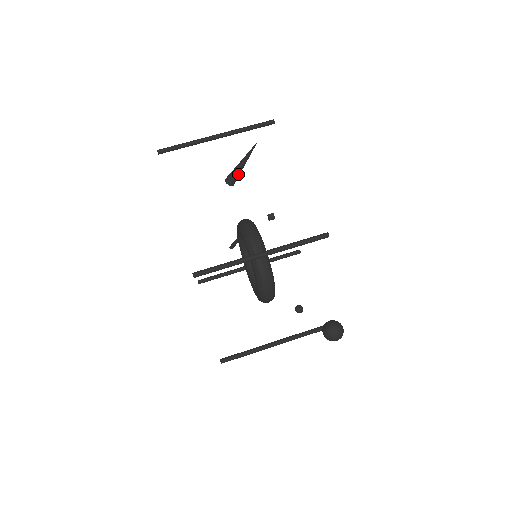
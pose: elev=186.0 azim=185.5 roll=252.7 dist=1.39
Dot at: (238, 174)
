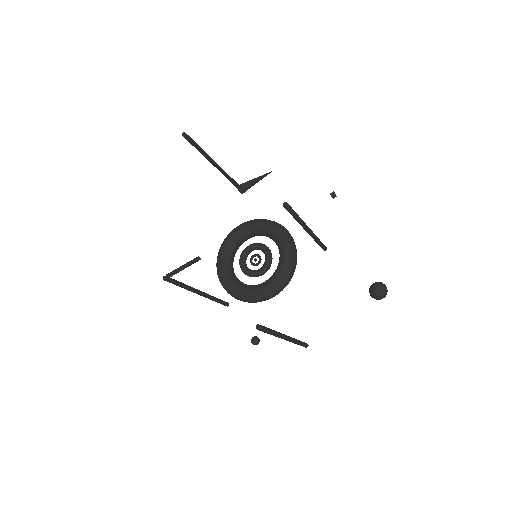
Dot at: (252, 185)
